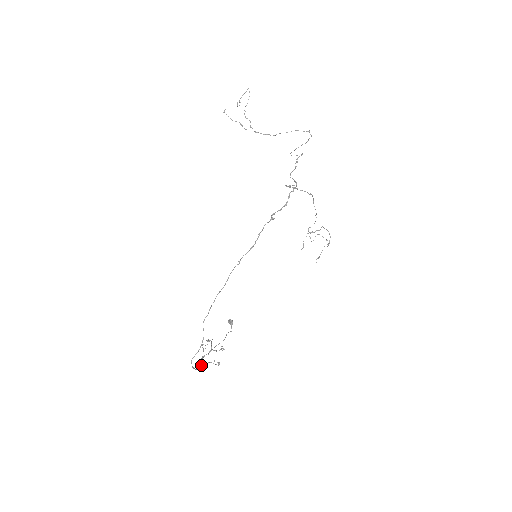
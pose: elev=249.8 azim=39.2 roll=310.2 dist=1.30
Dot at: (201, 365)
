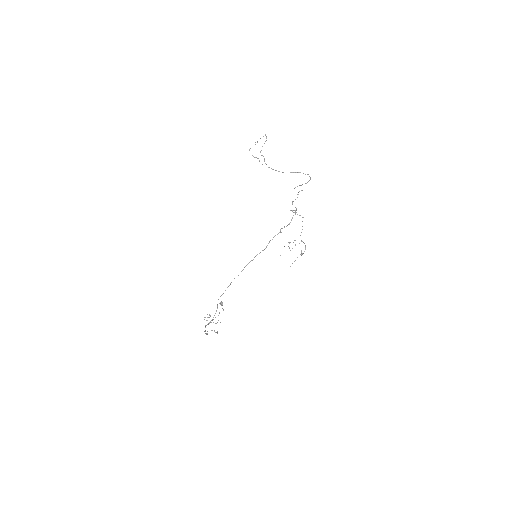
Dot at: (207, 331)
